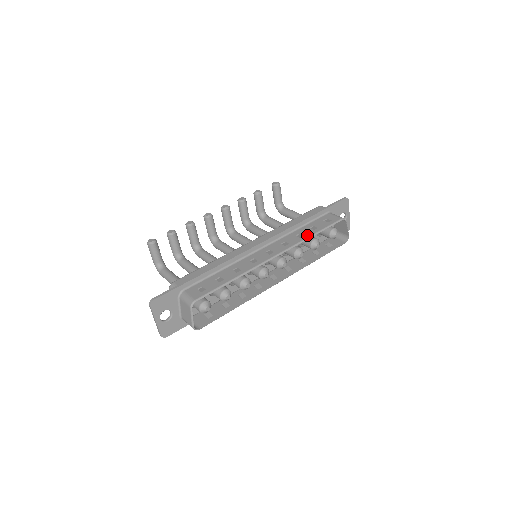
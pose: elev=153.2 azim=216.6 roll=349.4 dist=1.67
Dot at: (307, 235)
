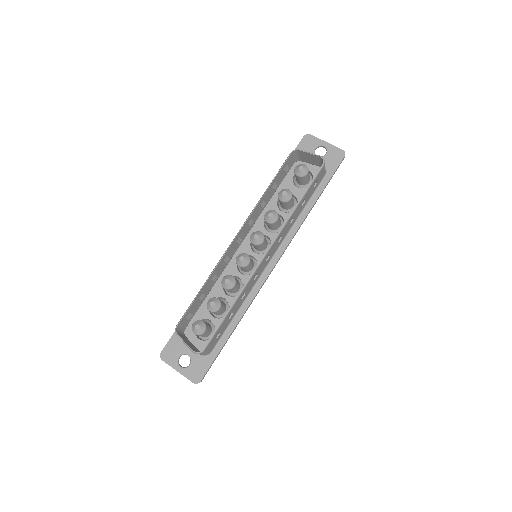
Dot at: (263, 196)
